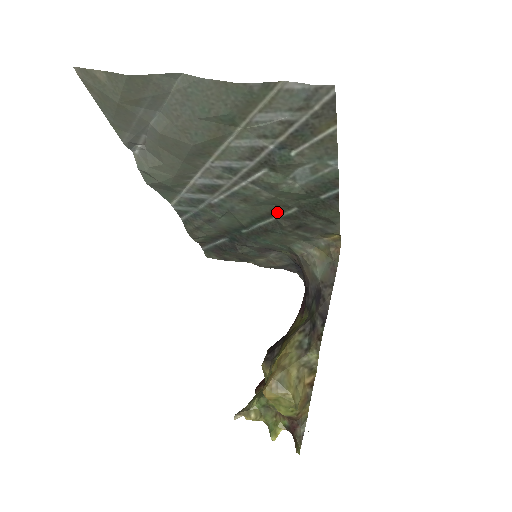
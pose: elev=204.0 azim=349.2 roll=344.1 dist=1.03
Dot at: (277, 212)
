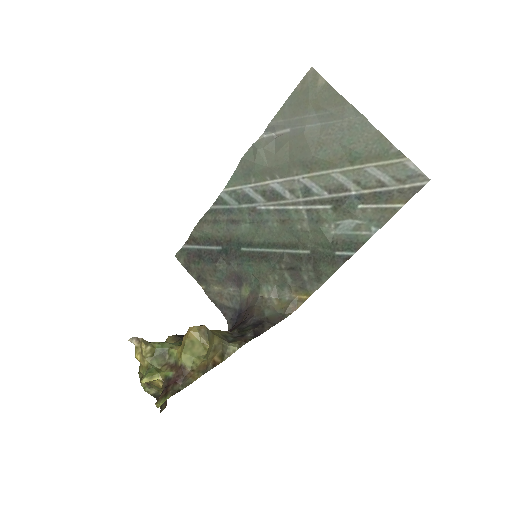
Dot at: (292, 247)
